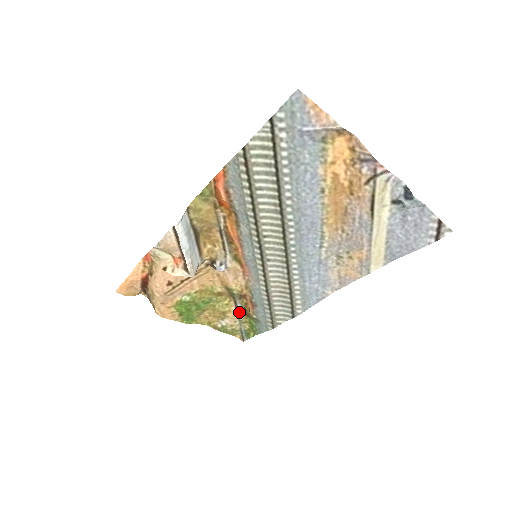
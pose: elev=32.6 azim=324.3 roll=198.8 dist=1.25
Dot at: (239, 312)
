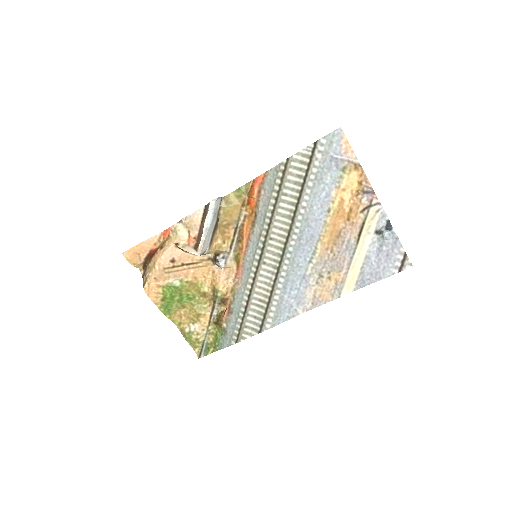
Dot at: (212, 319)
